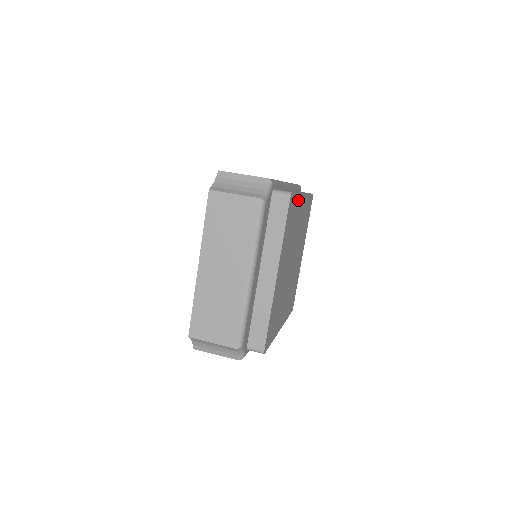
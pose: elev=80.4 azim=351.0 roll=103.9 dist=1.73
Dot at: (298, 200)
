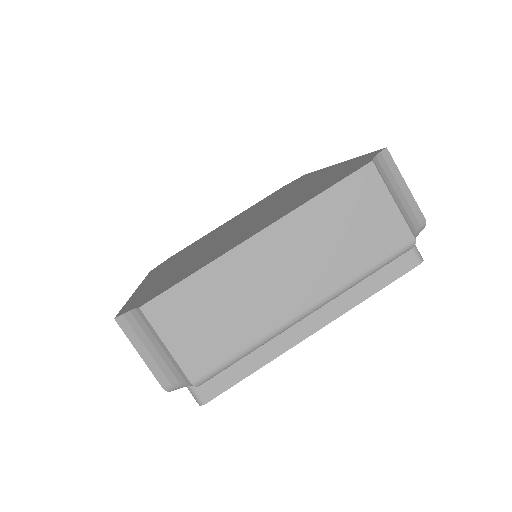
Dot at: occluded
